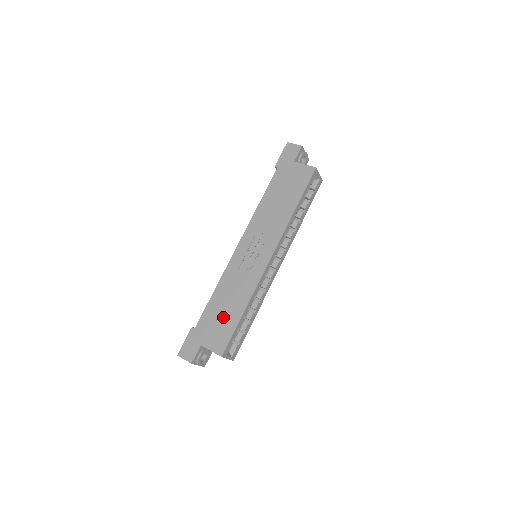
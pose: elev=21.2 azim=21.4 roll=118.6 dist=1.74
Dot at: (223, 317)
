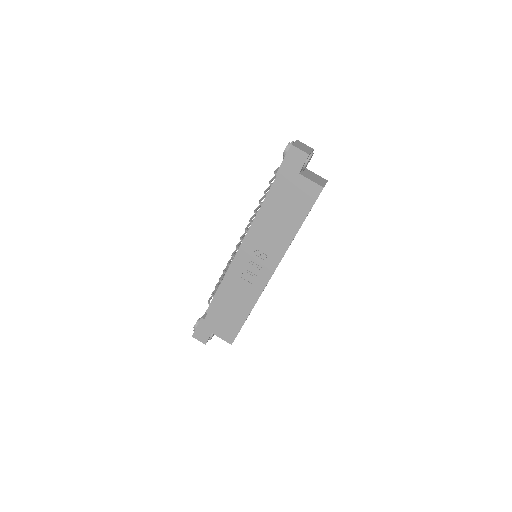
Dot at: (230, 316)
